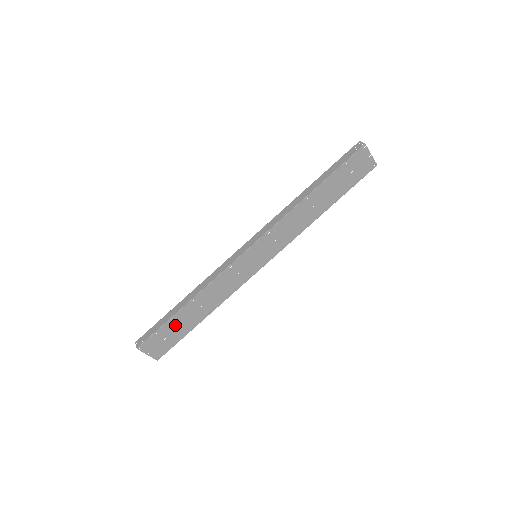
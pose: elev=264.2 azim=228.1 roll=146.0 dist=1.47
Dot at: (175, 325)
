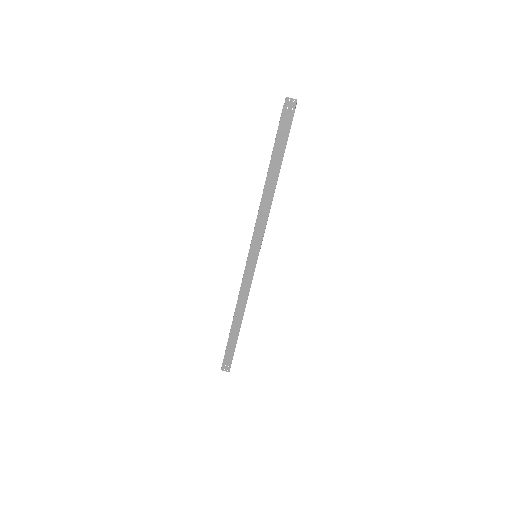
Dot at: occluded
